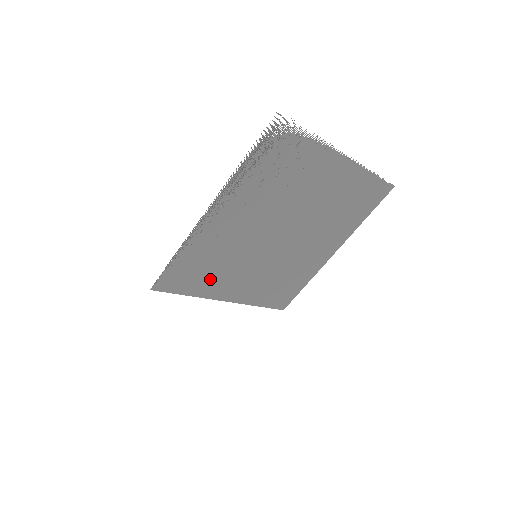
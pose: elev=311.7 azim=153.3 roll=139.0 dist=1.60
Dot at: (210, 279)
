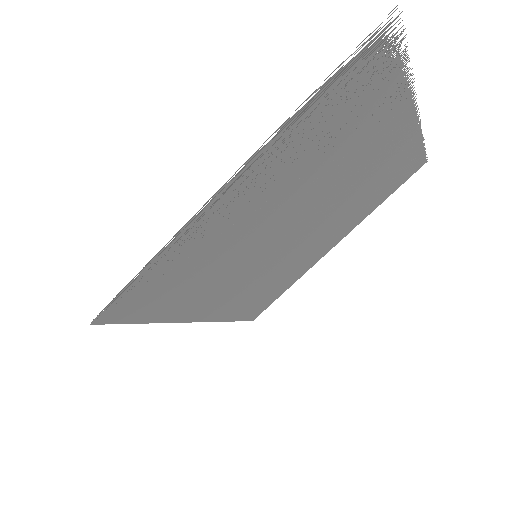
Dot at: (185, 294)
